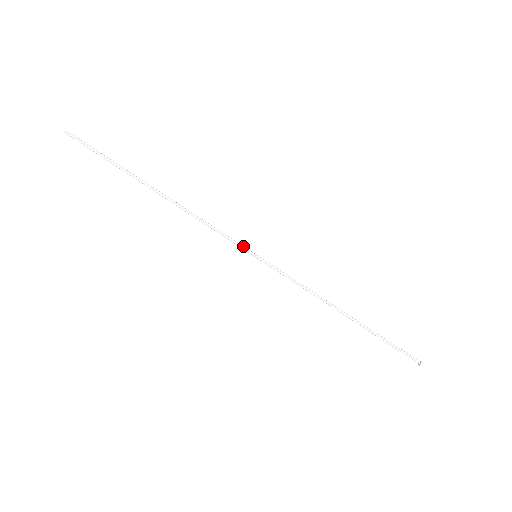
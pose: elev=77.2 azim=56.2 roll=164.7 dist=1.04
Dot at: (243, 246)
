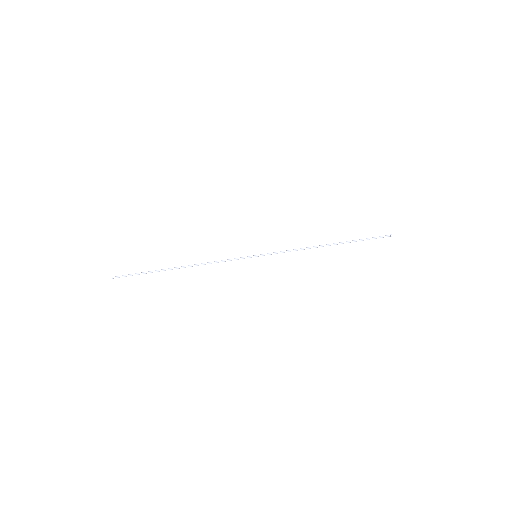
Dot at: (245, 257)
